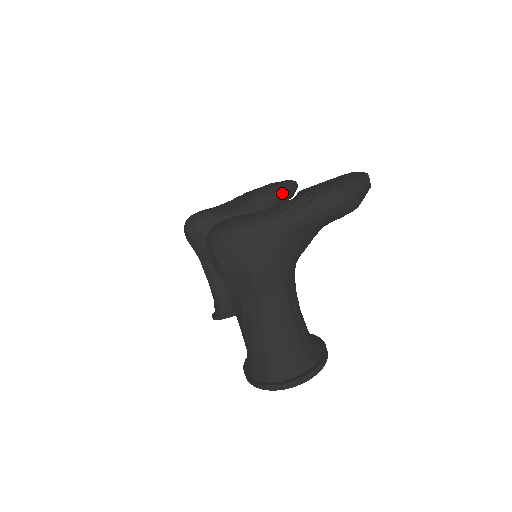
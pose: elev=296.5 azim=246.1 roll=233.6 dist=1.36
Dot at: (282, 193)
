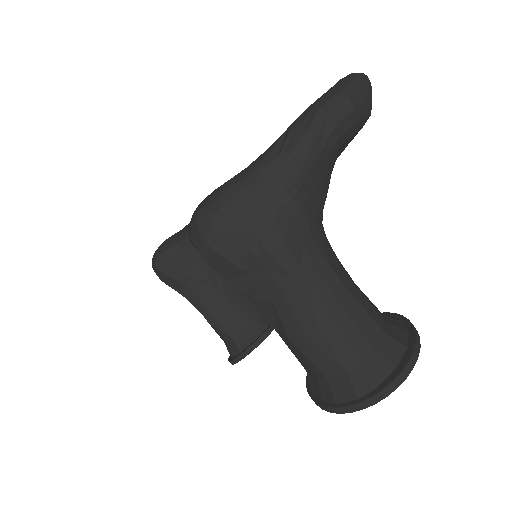
Dot at: occluded
